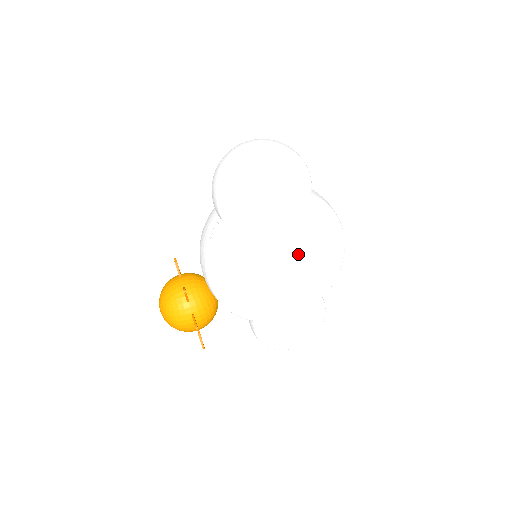
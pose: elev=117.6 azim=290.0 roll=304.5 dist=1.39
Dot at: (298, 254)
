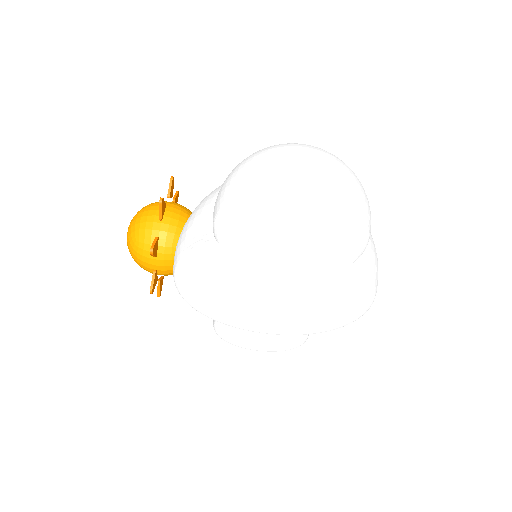
Dot at: (300, 299)
